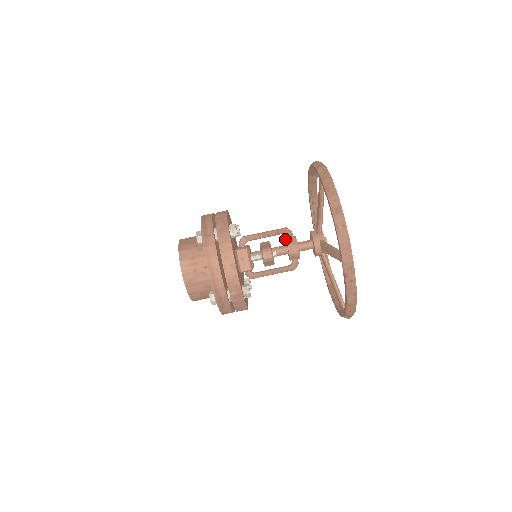
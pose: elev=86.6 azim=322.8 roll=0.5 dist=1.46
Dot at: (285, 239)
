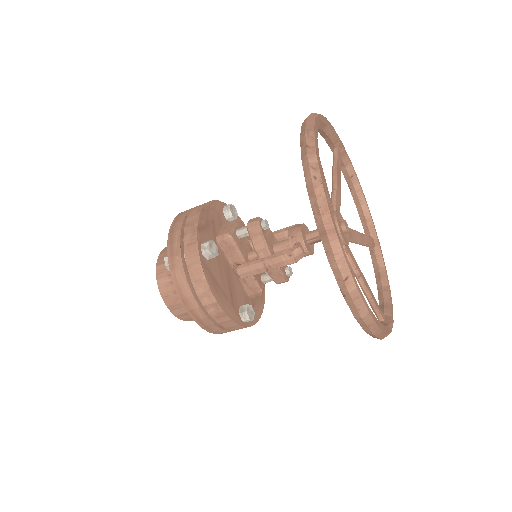
Dot at: occluded
